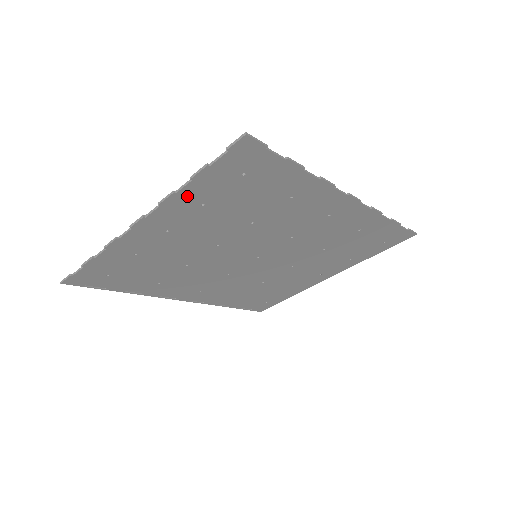
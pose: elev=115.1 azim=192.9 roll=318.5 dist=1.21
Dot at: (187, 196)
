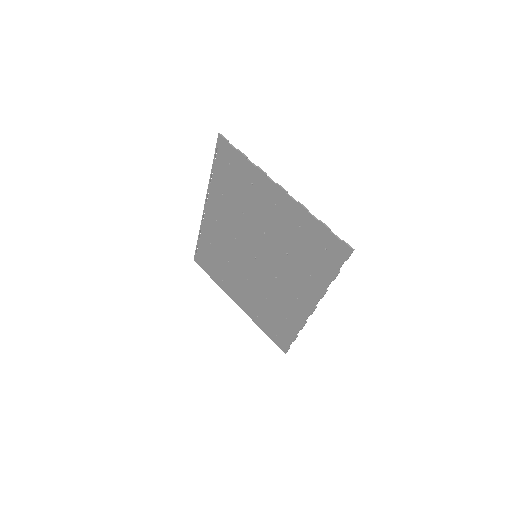
Dot at: (306, 218)
